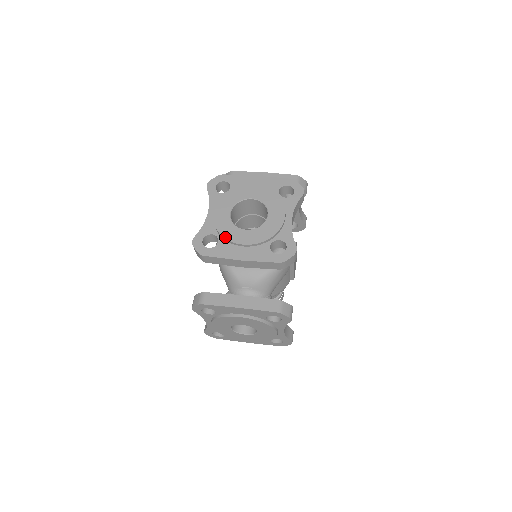
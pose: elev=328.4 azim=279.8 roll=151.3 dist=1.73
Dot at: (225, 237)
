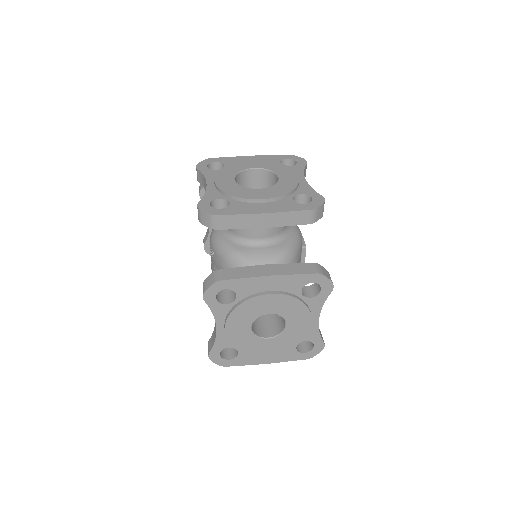
Dot at: (237, 196)
